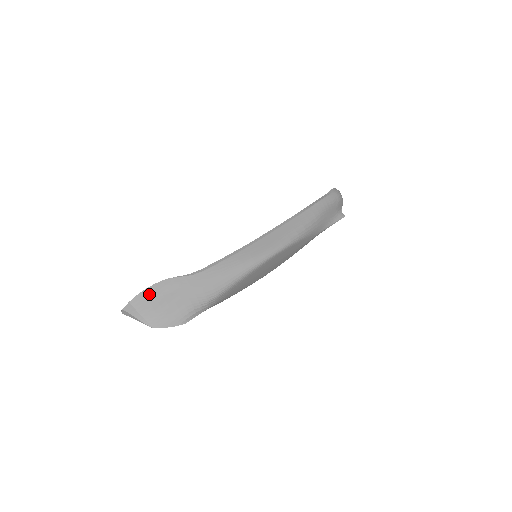
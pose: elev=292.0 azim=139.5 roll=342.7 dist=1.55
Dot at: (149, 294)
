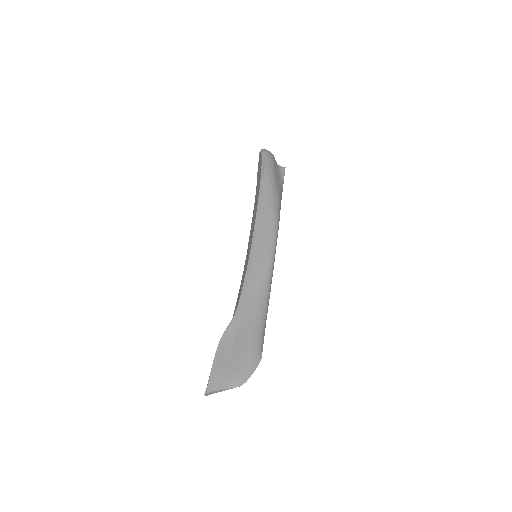
Dot at: (219, 361)
